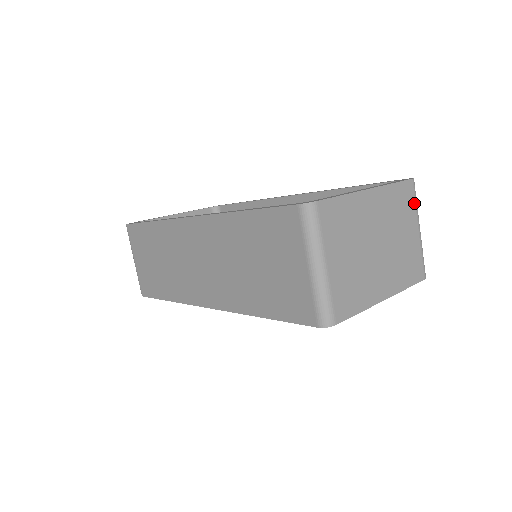
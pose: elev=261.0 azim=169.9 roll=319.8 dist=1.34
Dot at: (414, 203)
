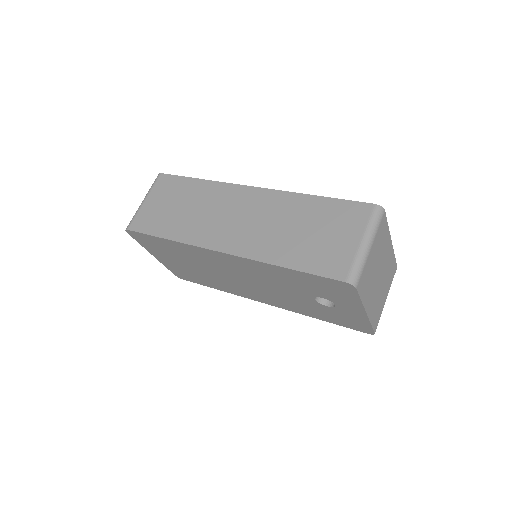
Dot at: occluded
